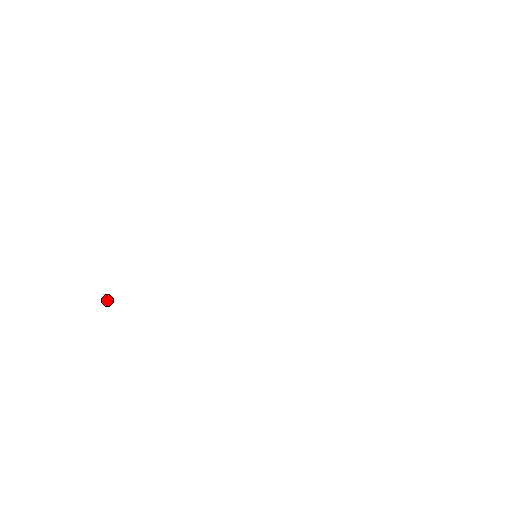
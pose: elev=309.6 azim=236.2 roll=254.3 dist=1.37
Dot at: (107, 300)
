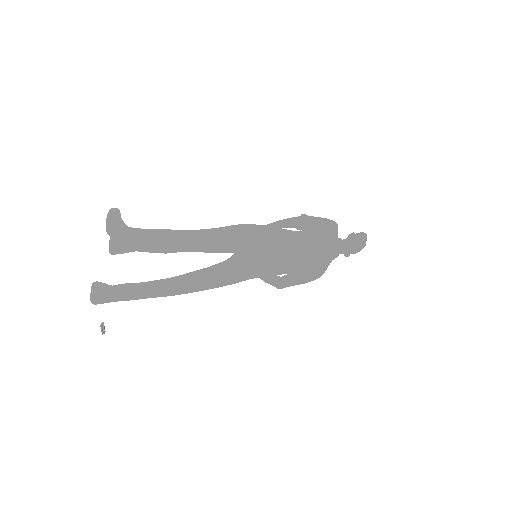
Dot at: (103, 324)
